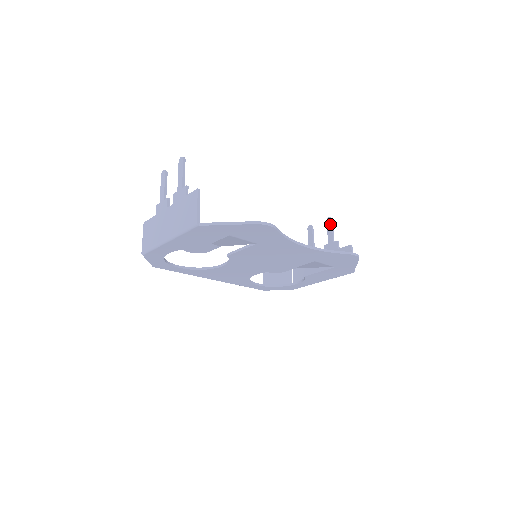
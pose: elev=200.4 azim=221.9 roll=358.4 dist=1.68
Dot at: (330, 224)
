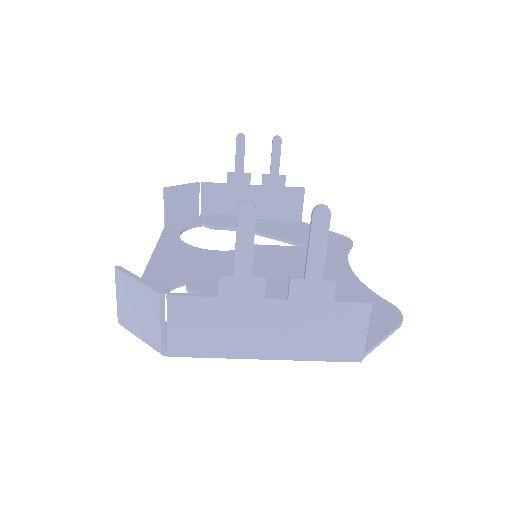
Dot at: (279, 147)
